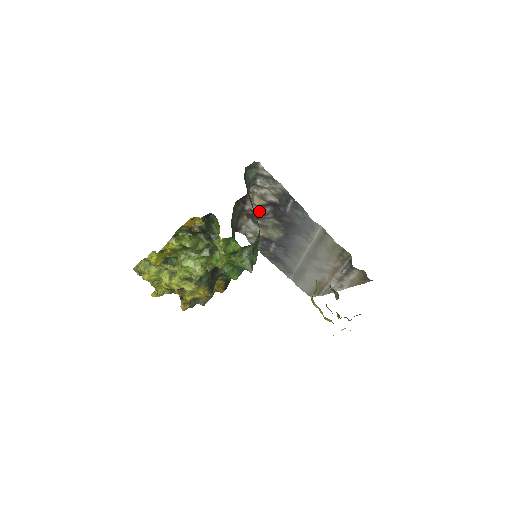
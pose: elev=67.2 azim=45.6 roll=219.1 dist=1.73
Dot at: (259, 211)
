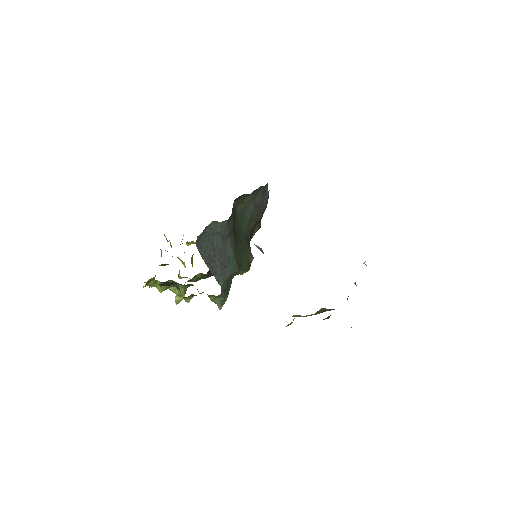
Dot at: occluded
